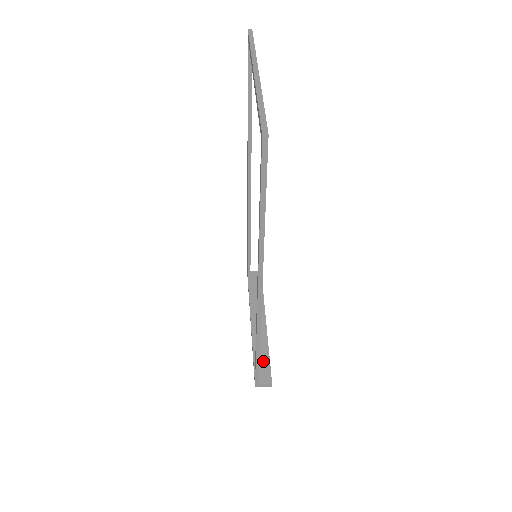
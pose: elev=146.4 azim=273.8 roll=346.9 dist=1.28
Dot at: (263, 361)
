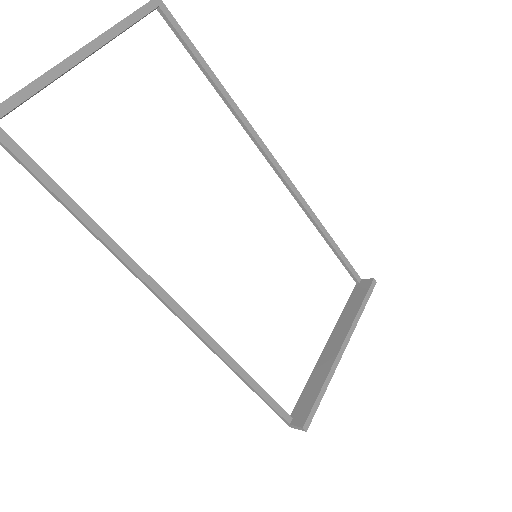
Dot at: (310, 396)
